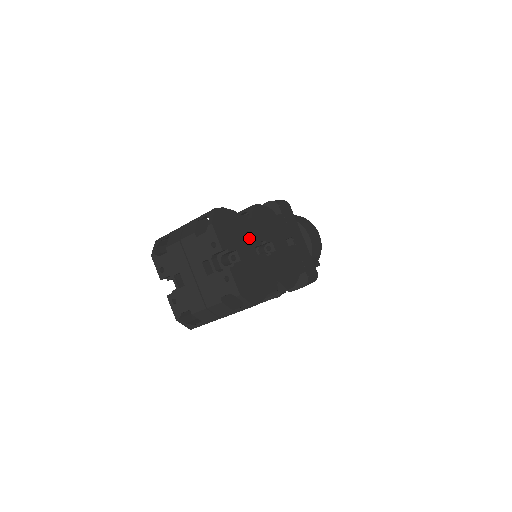
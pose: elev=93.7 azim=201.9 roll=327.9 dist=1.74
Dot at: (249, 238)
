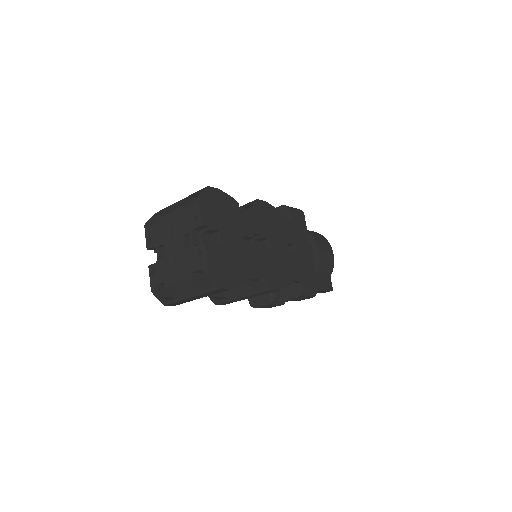
Dot at: (240, 226)
